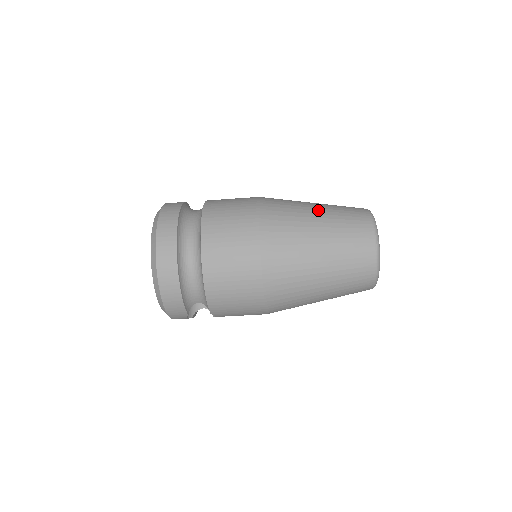
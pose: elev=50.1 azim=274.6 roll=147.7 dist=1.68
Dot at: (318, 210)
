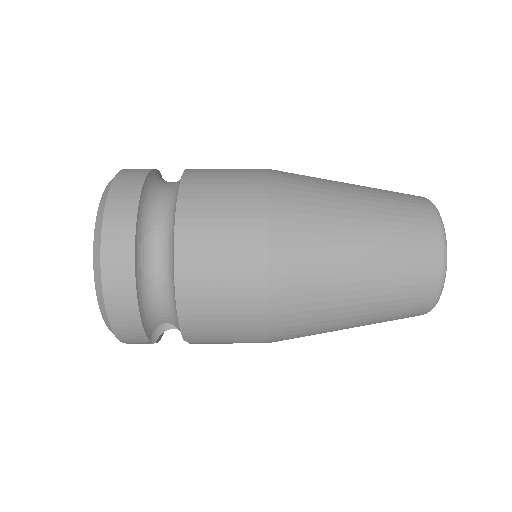
Dot at: (357, 193)
